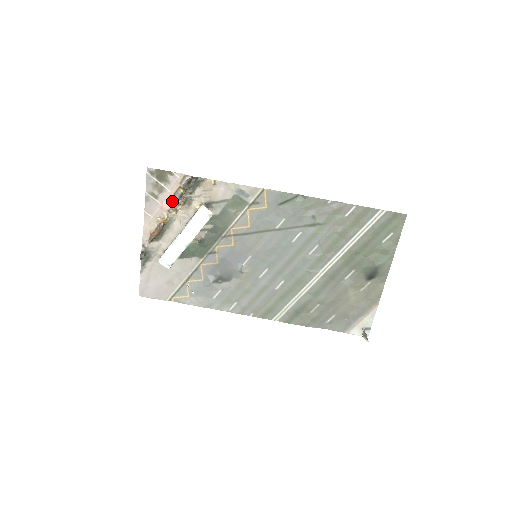
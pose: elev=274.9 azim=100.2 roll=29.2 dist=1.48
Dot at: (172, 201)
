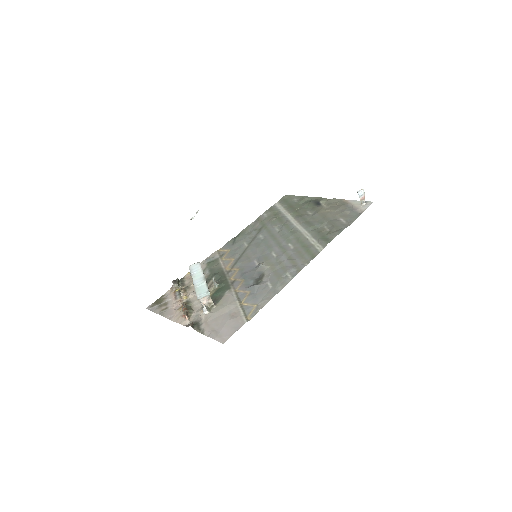
Dot at: (177, 298)
